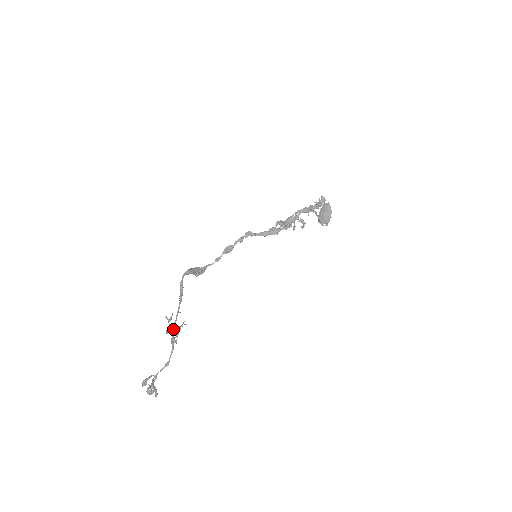
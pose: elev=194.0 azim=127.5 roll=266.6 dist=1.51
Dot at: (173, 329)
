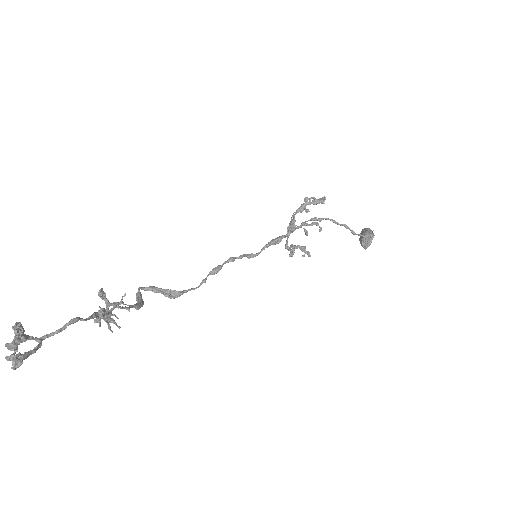
Dot at: (106, 312)
